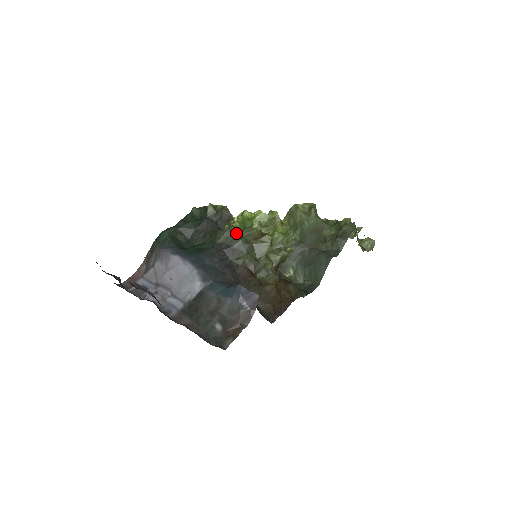
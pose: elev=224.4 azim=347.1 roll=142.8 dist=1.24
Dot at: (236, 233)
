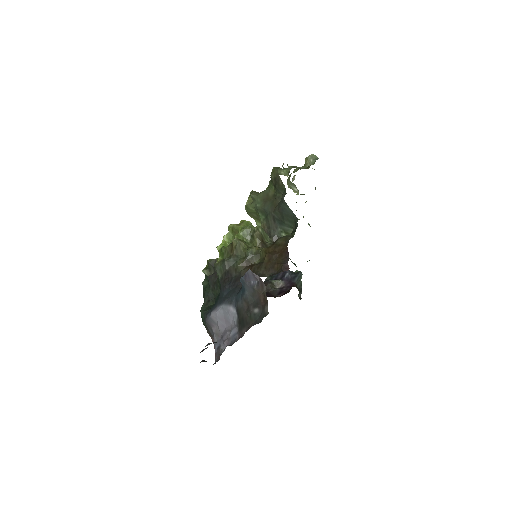
Dot at: (220, 262)
